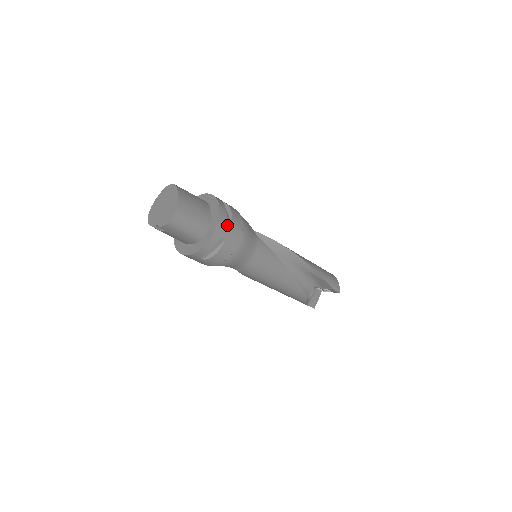
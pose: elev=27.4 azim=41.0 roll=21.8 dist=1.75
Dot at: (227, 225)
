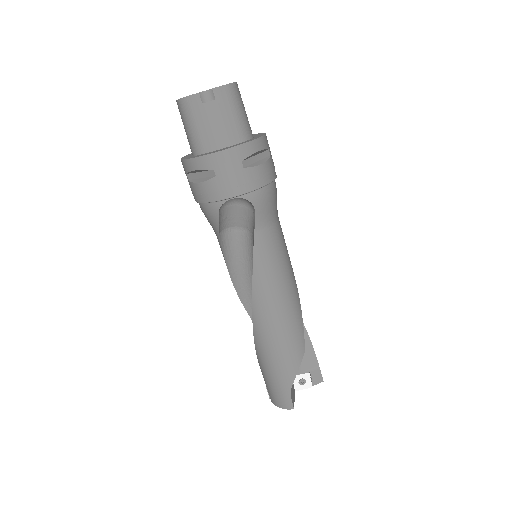
Dot at: occluded
